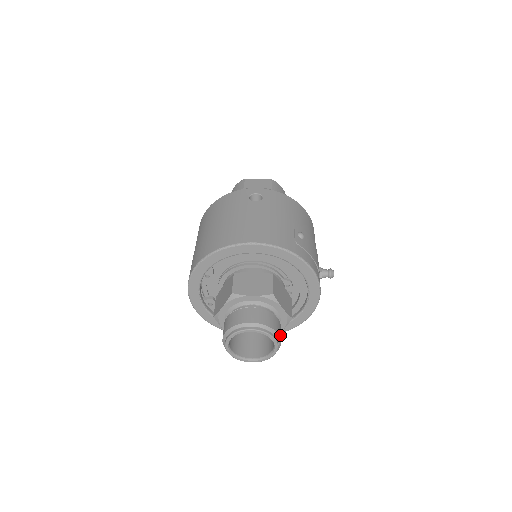
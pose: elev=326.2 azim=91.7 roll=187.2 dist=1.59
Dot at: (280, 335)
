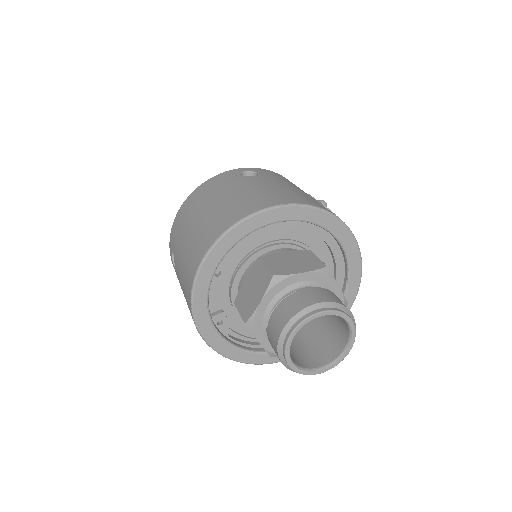
Dot at: occluded
